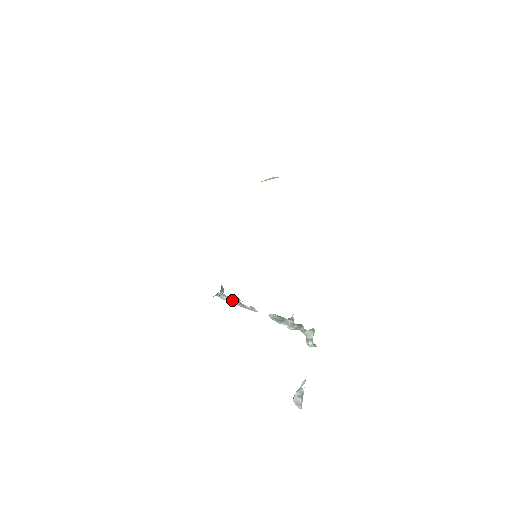
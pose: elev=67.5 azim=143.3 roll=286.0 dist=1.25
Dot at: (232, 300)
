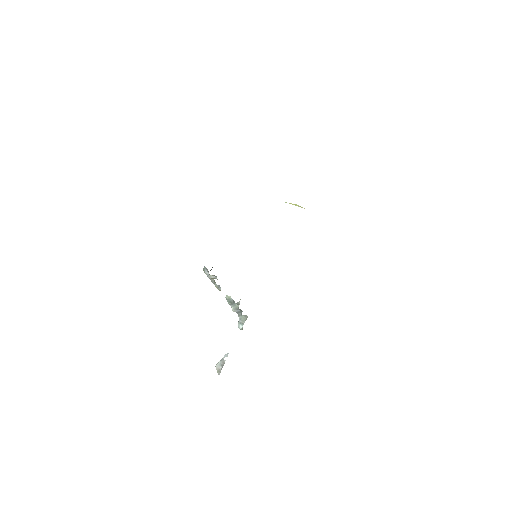
Dot at: (211, 276)
